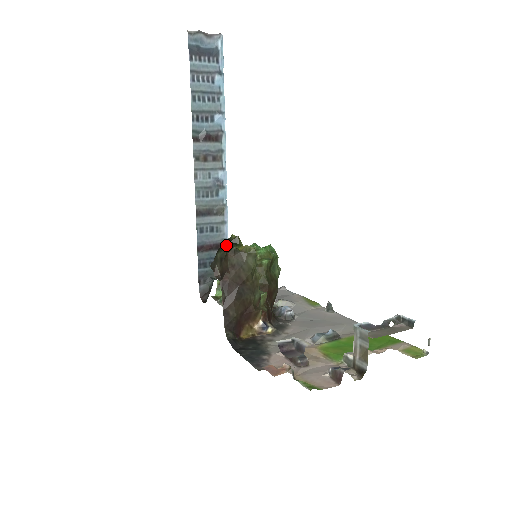
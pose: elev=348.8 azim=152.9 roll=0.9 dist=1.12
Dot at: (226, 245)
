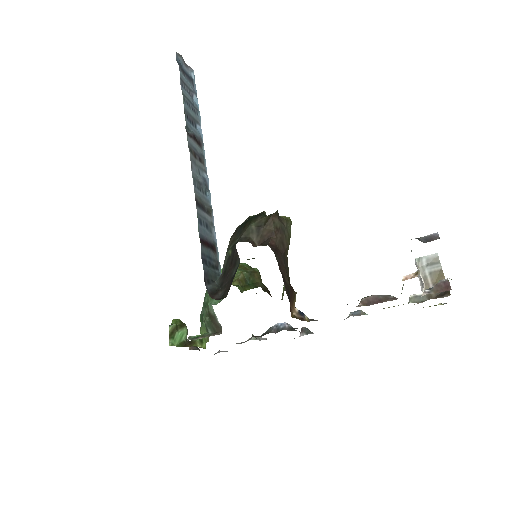
Dot at: (258, 215)
